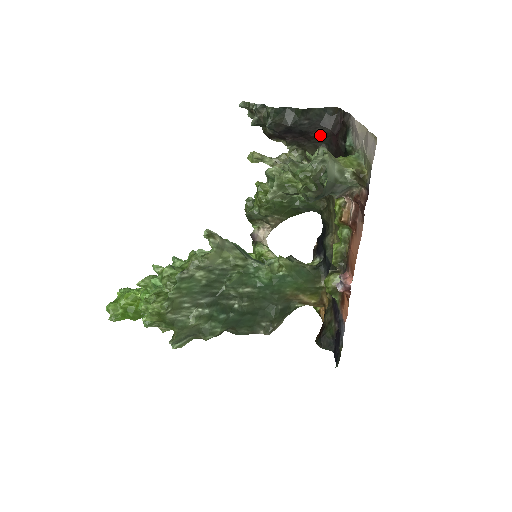
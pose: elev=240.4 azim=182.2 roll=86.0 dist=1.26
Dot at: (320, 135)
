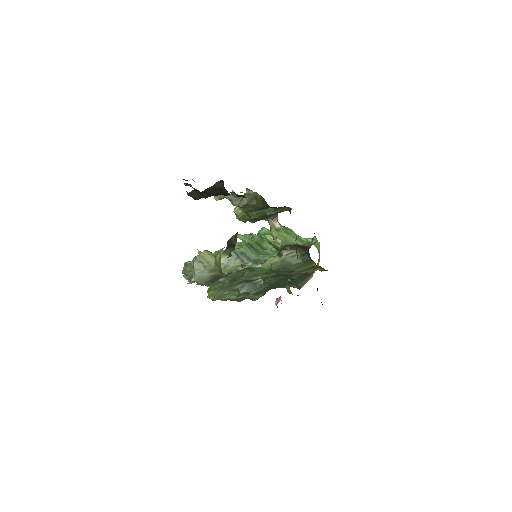
Dot at: occluded
